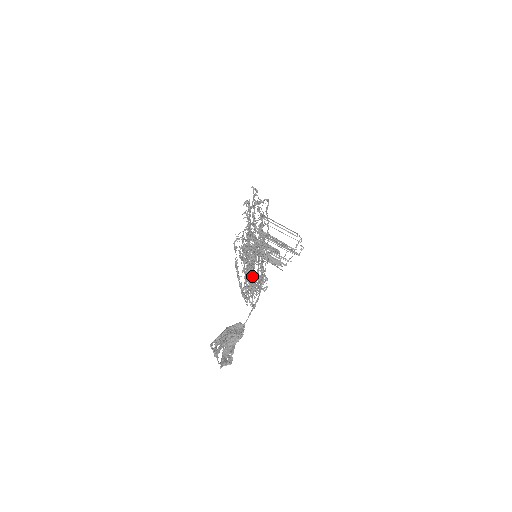
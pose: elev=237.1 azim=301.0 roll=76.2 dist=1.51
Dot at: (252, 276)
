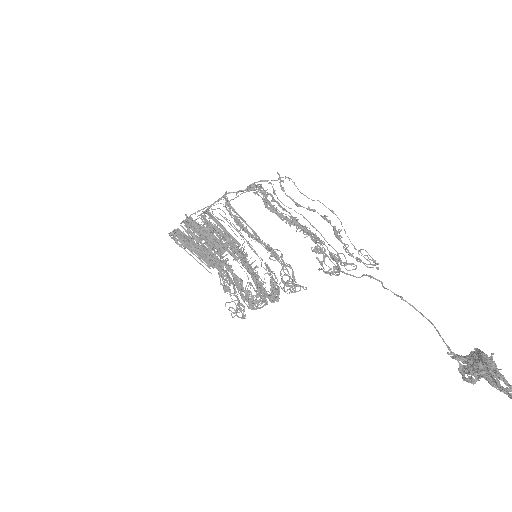
Dot at: (257, 281)
